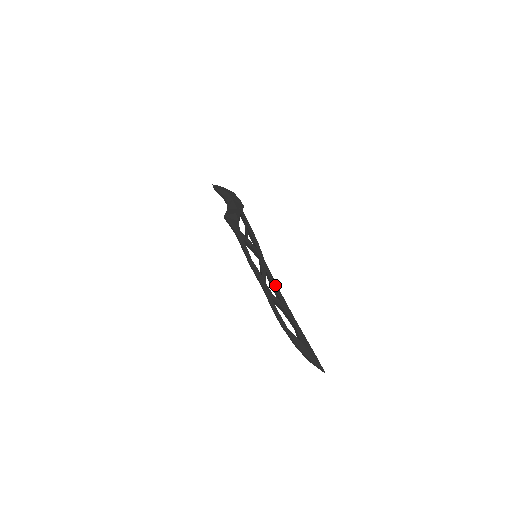
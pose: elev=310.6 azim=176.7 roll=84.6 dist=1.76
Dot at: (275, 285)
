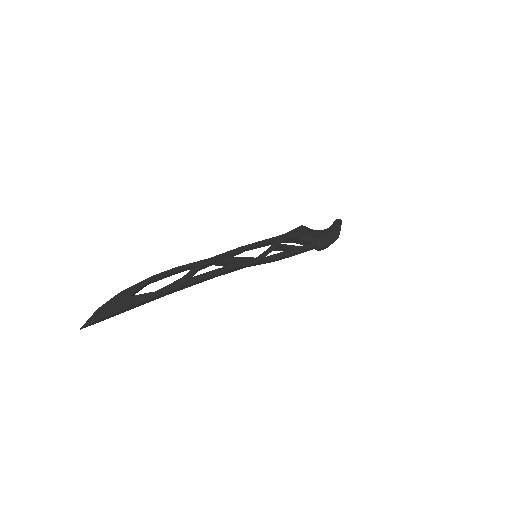
Dot at: (216, 272)
